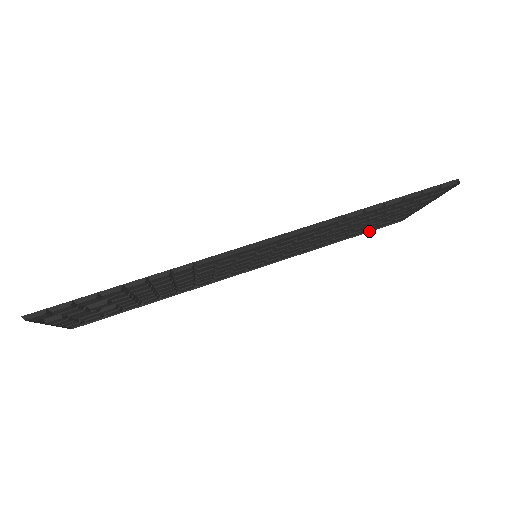
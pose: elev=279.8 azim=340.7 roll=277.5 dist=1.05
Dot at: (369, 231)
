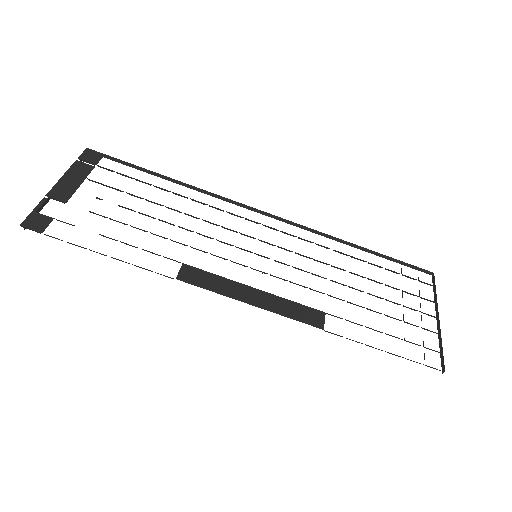
Dot at: (396, 262)
